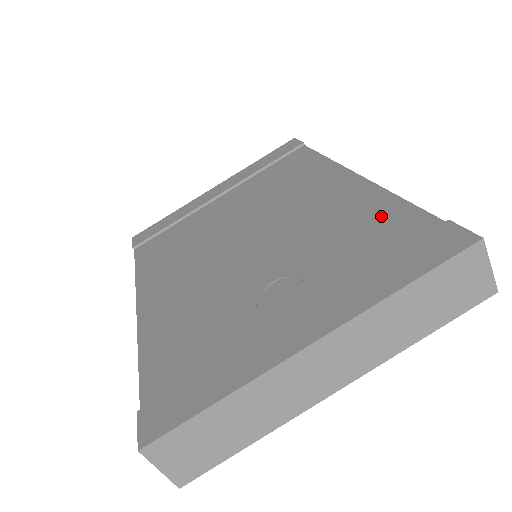
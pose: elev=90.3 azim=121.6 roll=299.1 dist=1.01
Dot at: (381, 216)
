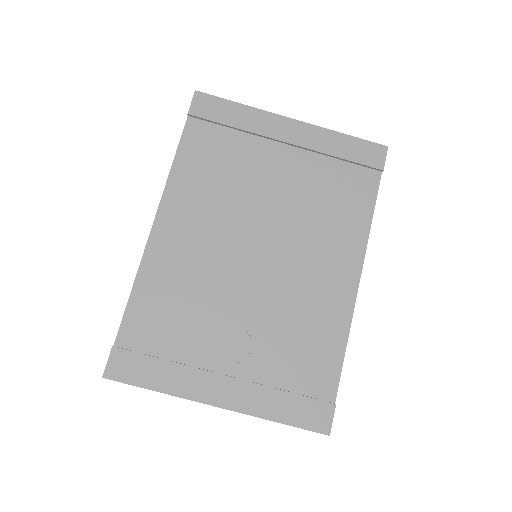
Dot at: (324, 351)
